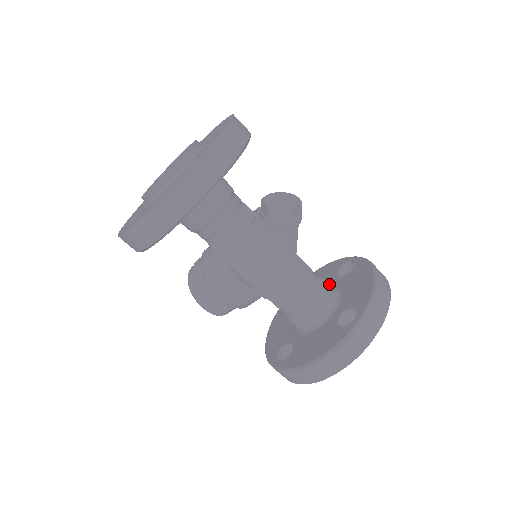
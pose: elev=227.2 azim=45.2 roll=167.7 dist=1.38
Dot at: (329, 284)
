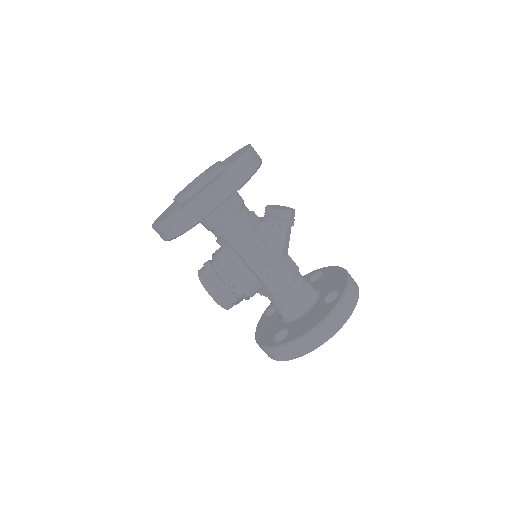
Dot at: occluded
